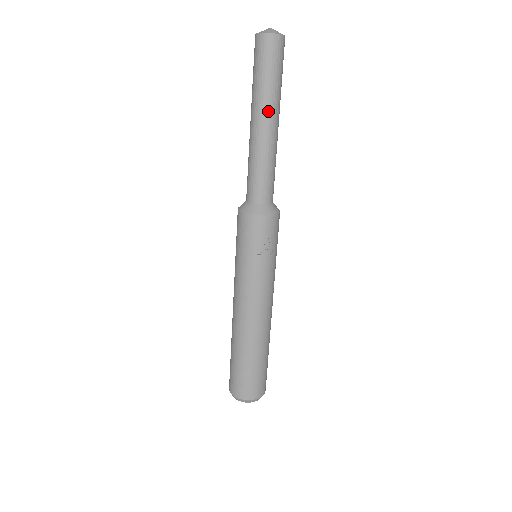
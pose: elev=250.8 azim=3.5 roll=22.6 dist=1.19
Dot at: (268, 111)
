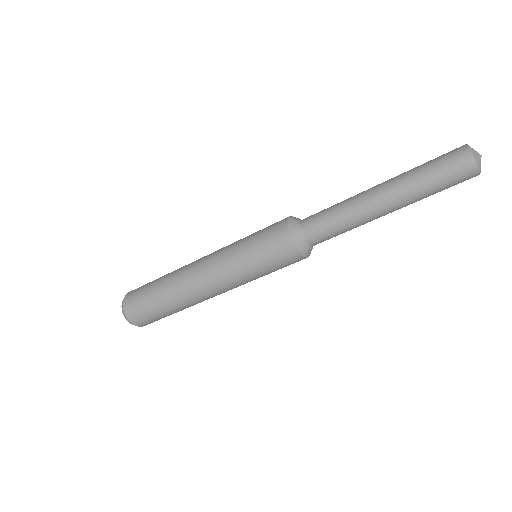
Dot at: occluded
